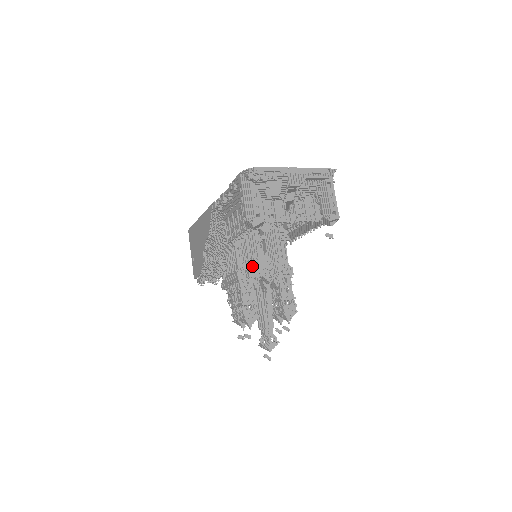
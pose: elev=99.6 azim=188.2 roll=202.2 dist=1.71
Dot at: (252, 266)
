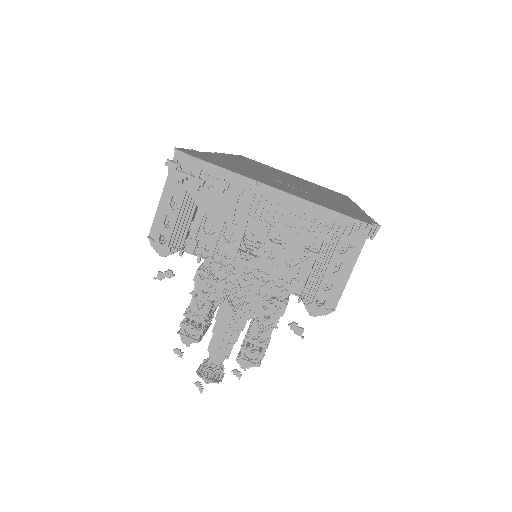
Dot at: (217, 276)
